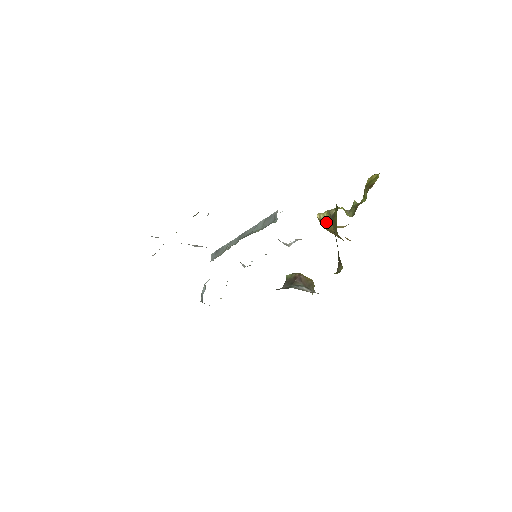
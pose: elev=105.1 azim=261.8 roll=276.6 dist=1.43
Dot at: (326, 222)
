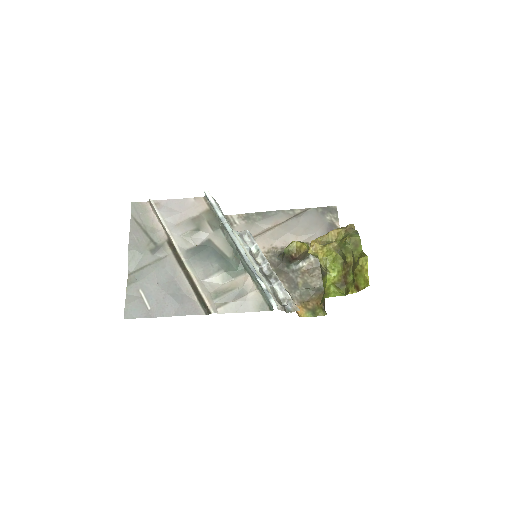
Dot at: occluded
